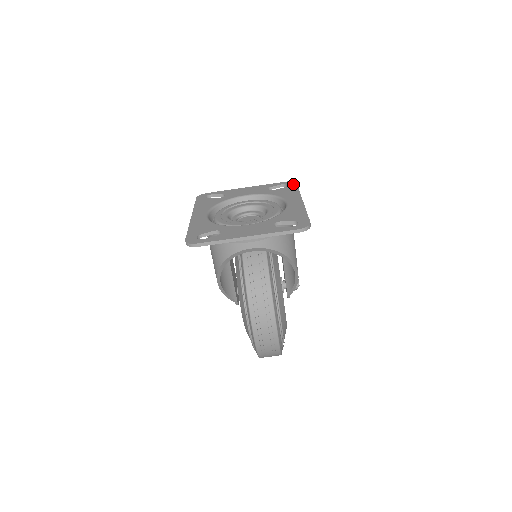
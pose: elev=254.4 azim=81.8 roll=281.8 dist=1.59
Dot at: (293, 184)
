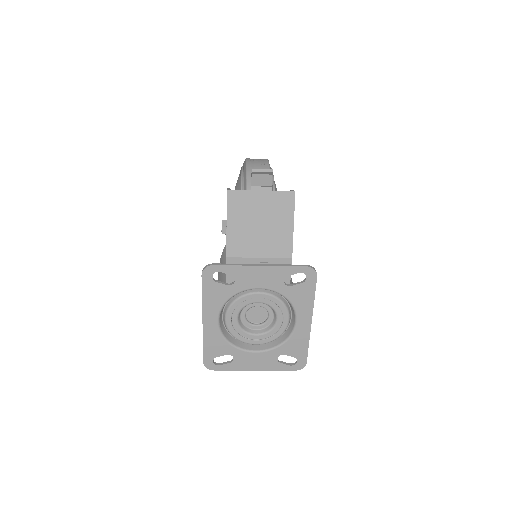
Dot at: (313, 279)
